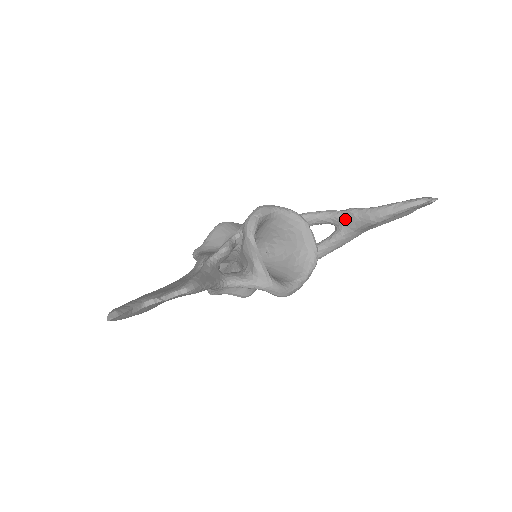
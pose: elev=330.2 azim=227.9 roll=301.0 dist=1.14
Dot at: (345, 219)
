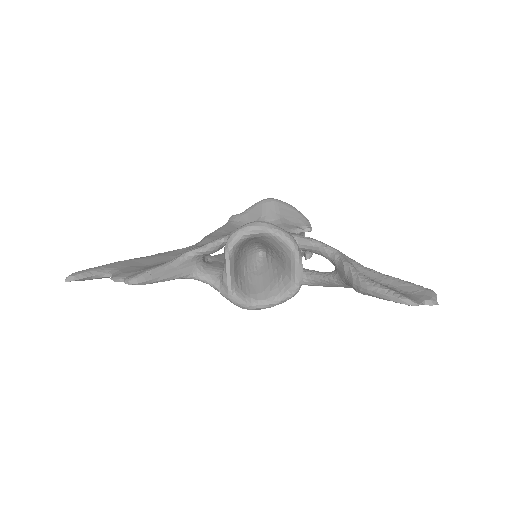
Dot at: (339, 268)
